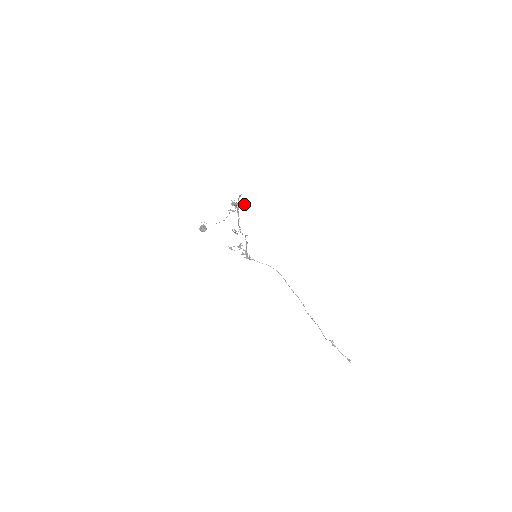
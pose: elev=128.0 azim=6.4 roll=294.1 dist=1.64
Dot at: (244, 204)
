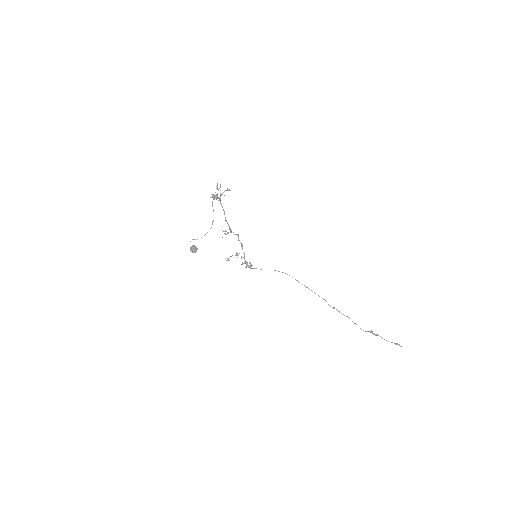
Dot at: occluded
